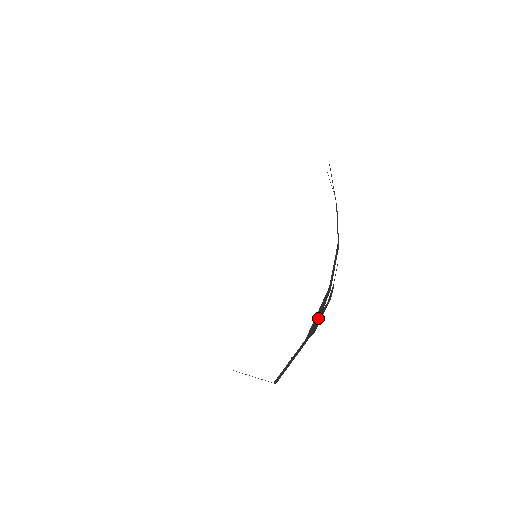
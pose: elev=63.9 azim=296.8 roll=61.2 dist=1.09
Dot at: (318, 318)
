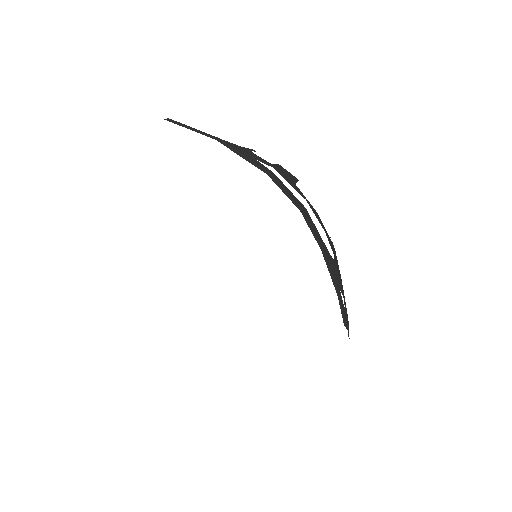
Dot at: occluded
